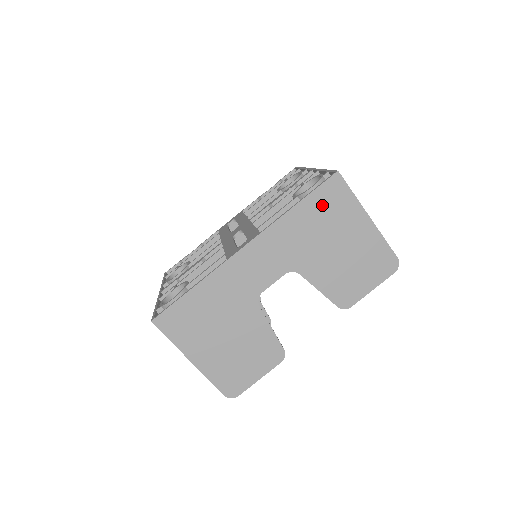
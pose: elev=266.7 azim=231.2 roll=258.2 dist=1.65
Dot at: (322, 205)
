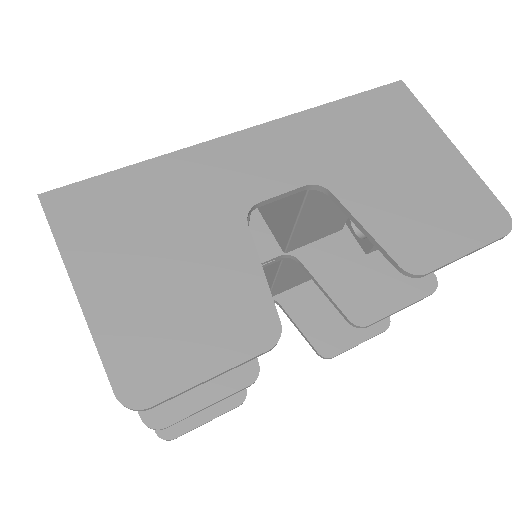
Dot at: (376, 111)
